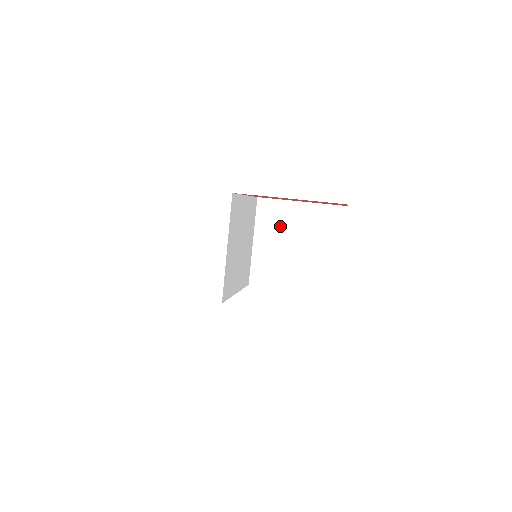
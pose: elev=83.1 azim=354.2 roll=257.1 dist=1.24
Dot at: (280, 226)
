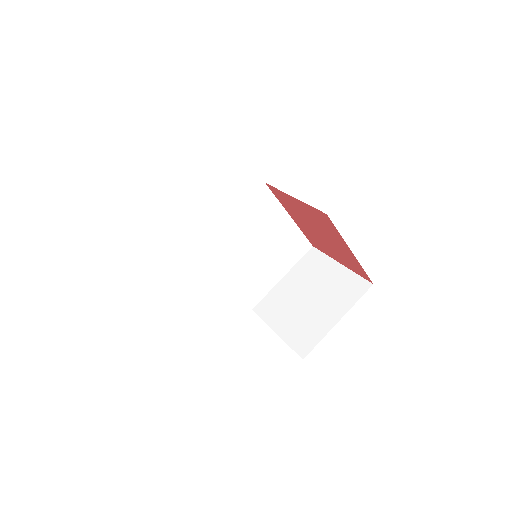
Dot at: (310, 275)
